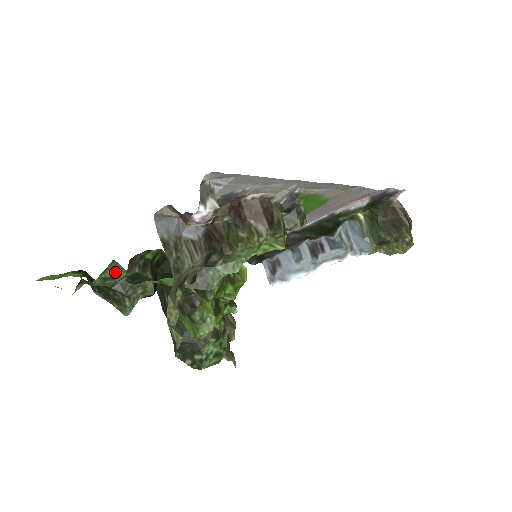
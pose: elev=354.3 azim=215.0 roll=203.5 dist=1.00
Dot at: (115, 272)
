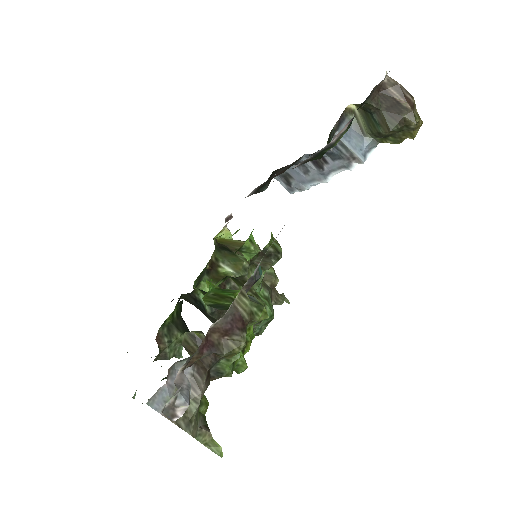
Dot at: occluded
